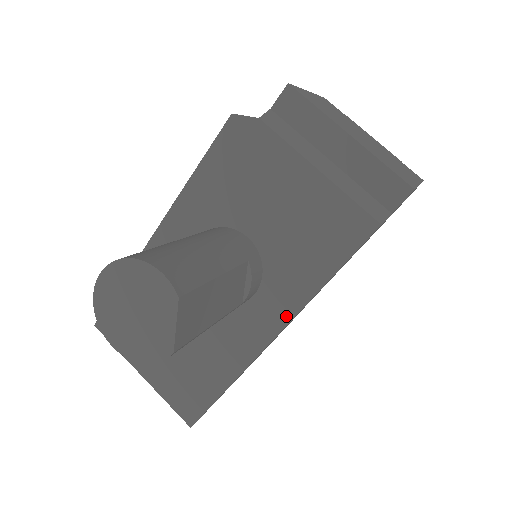
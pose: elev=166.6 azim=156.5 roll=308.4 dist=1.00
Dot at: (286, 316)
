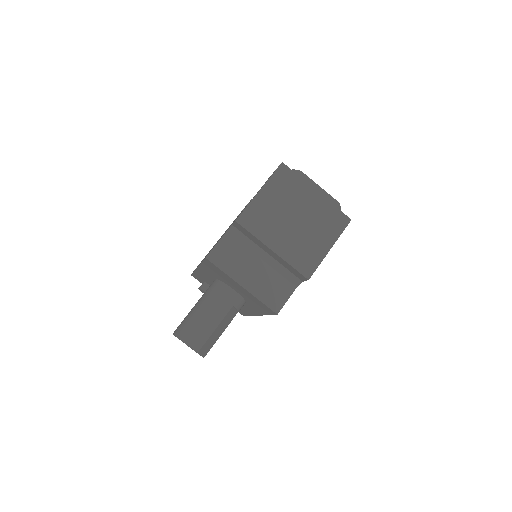
Dot at: (260, 314)
